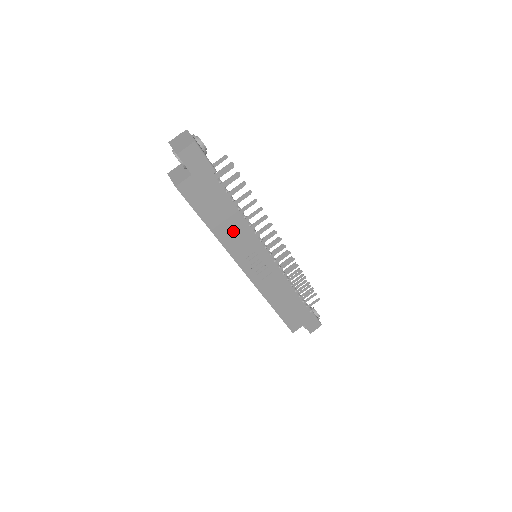
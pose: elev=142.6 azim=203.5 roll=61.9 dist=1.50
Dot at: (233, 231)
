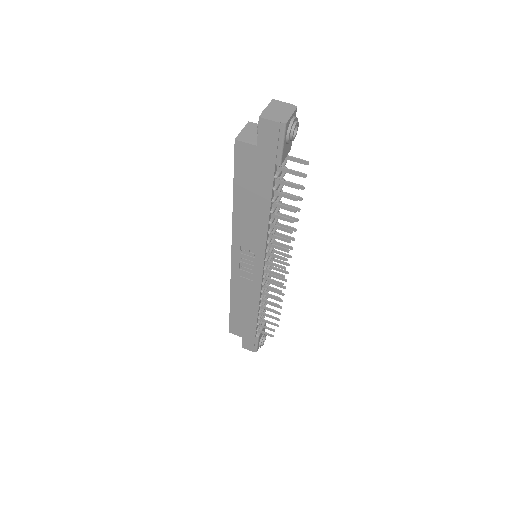
Dot at: (251, 221)
